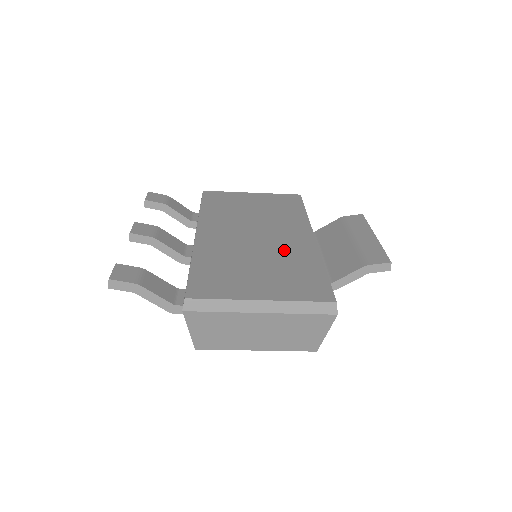
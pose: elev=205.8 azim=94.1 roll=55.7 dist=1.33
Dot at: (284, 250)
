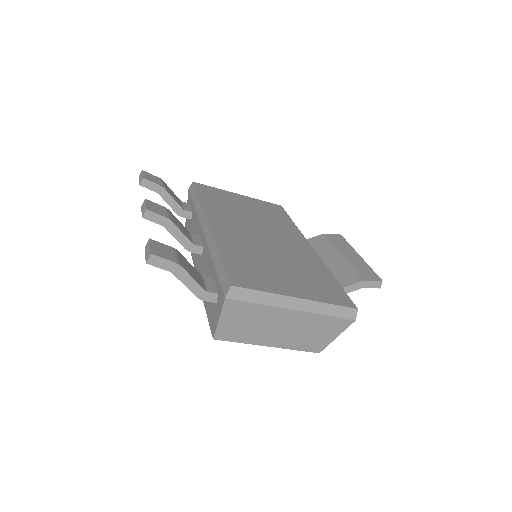
Dot at: (294, 255)
